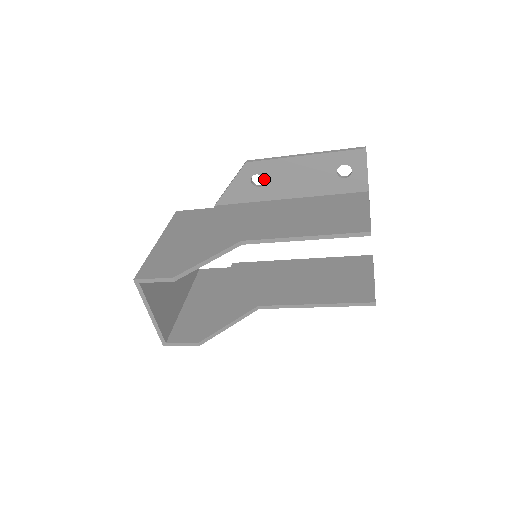
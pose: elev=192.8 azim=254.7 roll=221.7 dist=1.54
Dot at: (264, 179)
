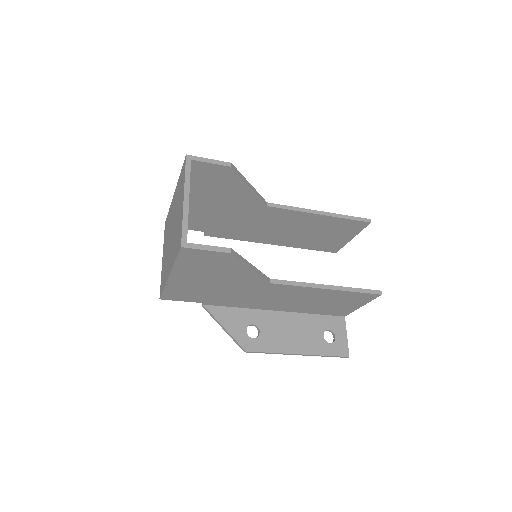
Dot at: occluded
